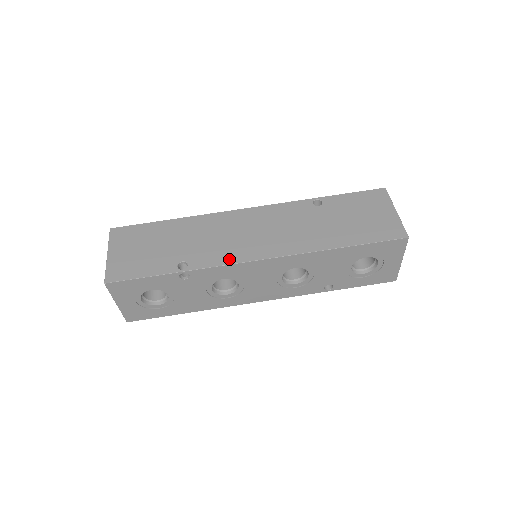
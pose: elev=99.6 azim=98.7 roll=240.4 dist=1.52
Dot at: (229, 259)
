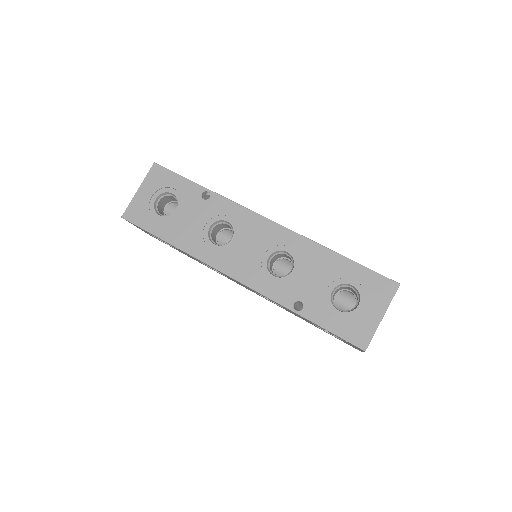
Dot at: occluded
